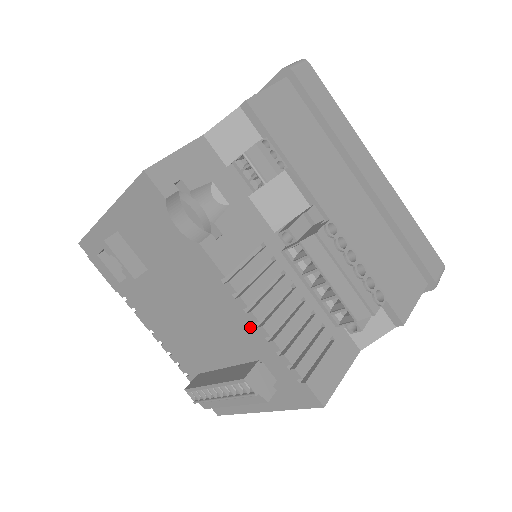
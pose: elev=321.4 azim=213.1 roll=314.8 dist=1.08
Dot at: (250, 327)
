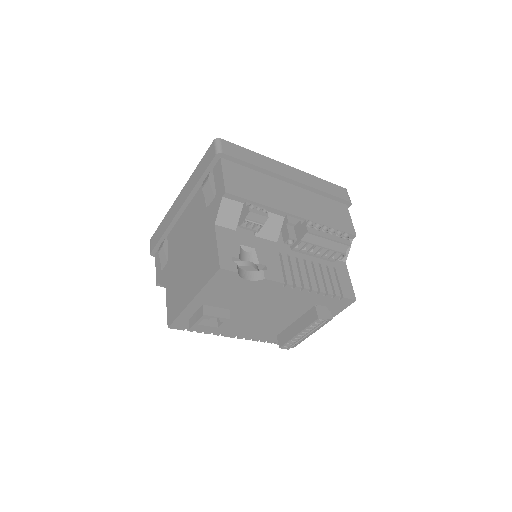
Dot at: (305, 295)
